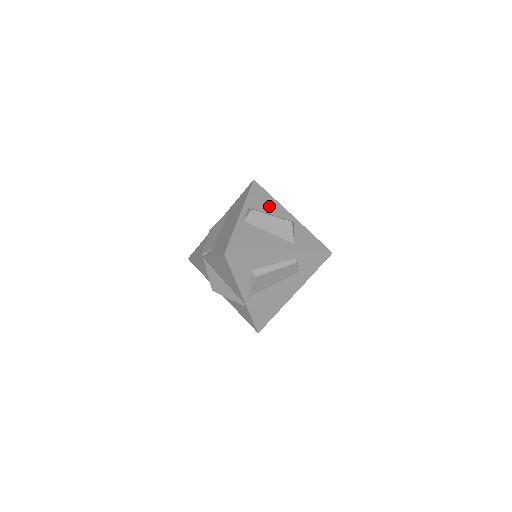
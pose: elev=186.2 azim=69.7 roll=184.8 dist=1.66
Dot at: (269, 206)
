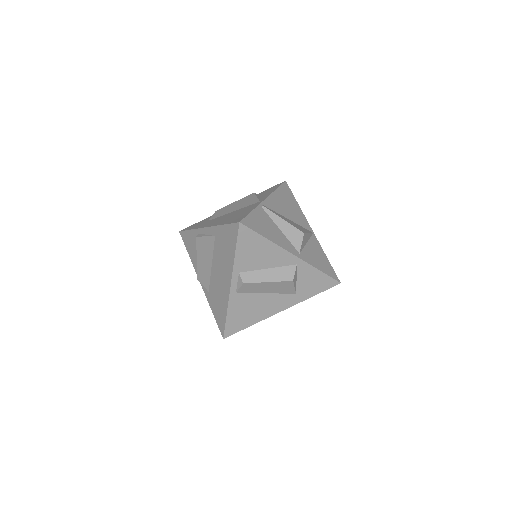
Dot at: (264, 257)
